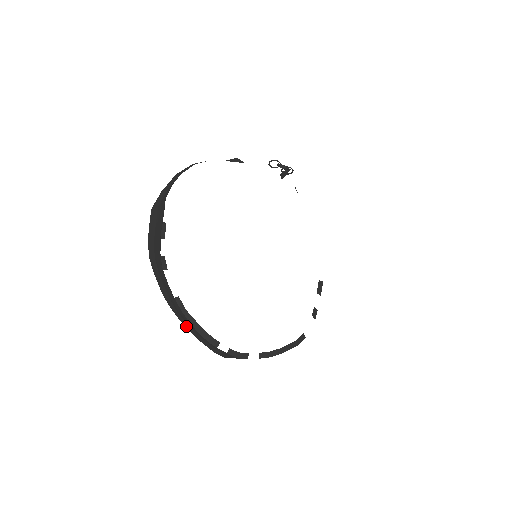
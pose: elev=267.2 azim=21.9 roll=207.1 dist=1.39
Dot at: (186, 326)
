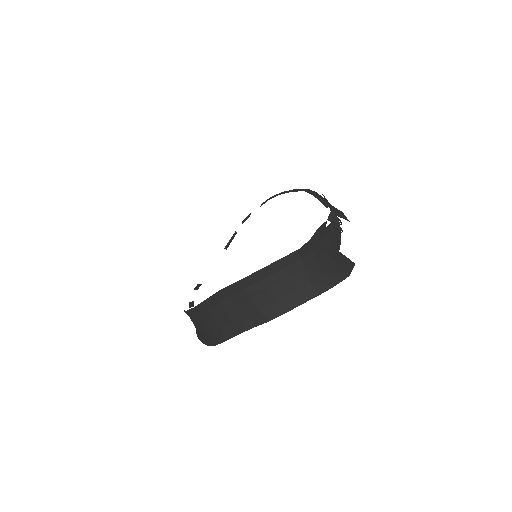
Dot at: occluded
